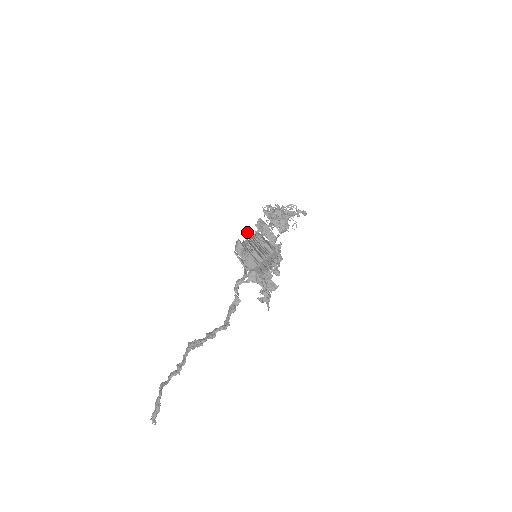
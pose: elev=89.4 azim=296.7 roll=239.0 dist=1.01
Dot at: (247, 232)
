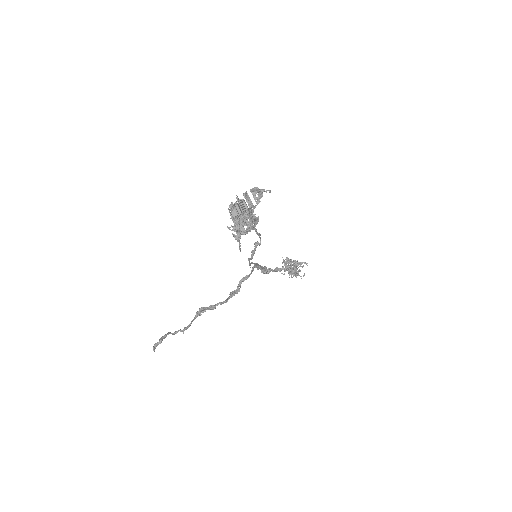
Dot at: (237, 197)
